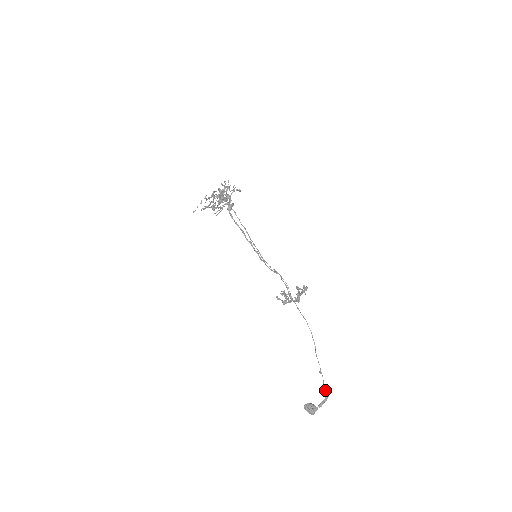
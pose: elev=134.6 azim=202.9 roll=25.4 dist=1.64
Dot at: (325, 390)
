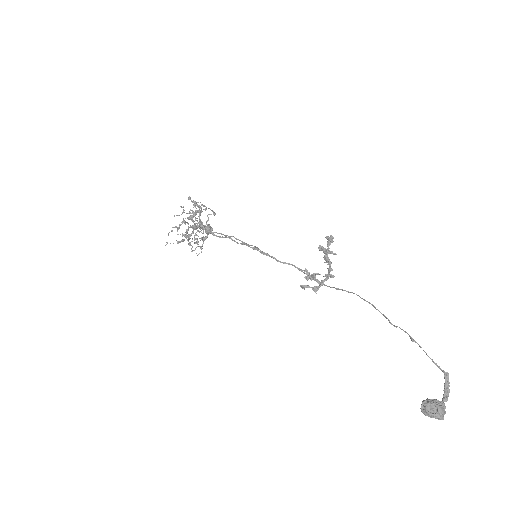
Dot at: (436, 365)
